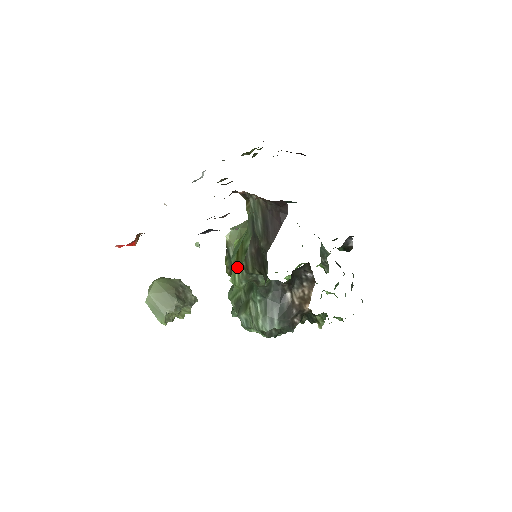
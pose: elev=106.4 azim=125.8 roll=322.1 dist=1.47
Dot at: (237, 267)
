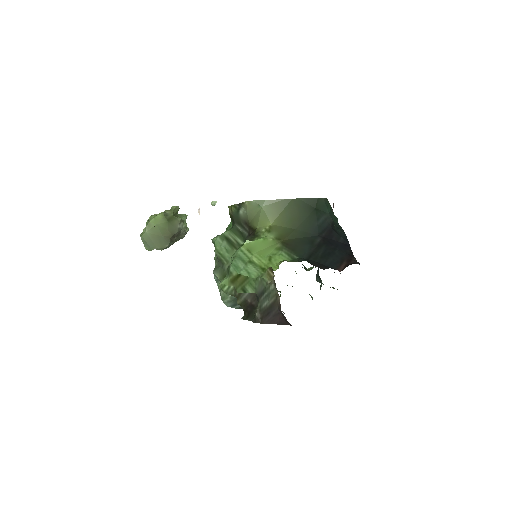
Dot at: (231, 283)
